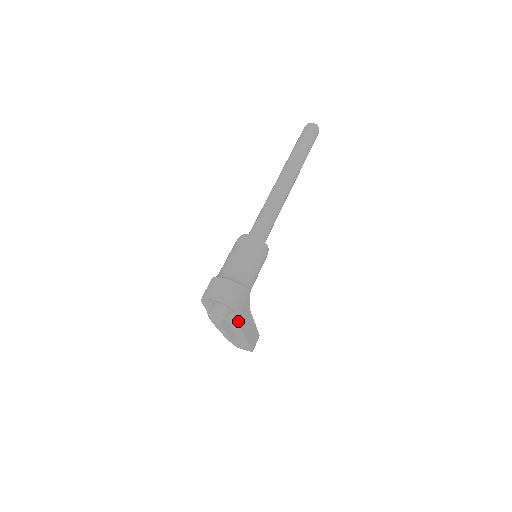
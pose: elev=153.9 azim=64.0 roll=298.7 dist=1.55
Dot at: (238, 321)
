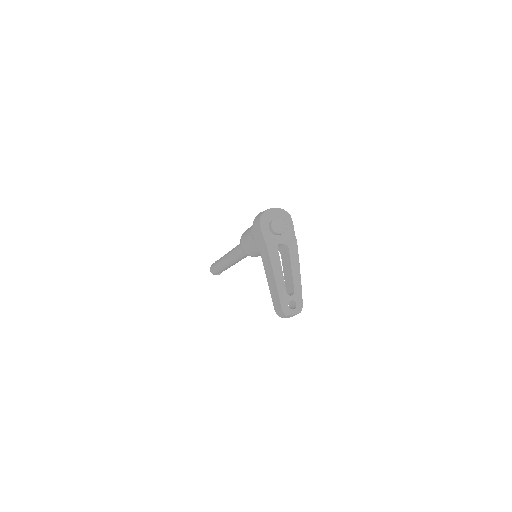
Dot at: (293, 235)
